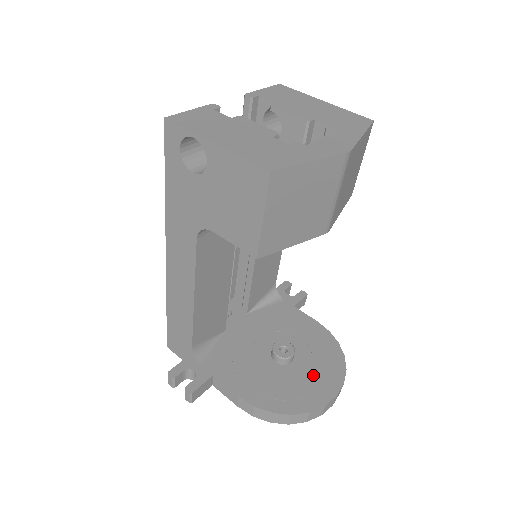
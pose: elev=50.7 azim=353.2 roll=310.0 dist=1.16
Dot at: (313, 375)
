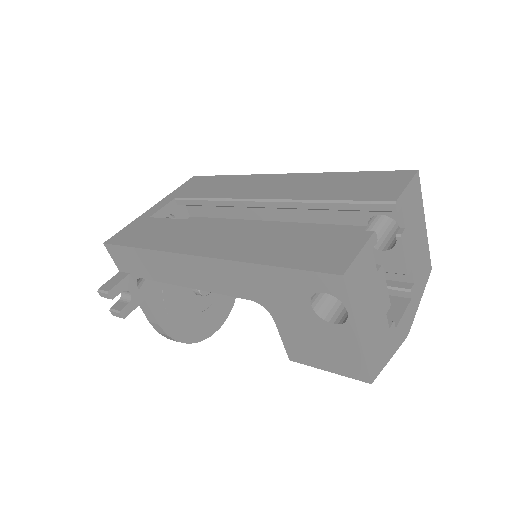
Dot at: (213, 308)
